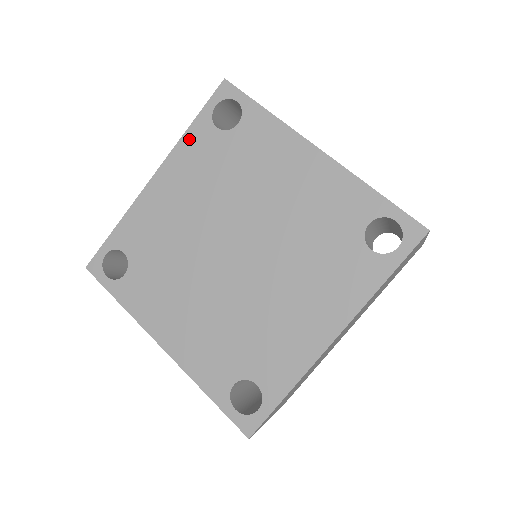
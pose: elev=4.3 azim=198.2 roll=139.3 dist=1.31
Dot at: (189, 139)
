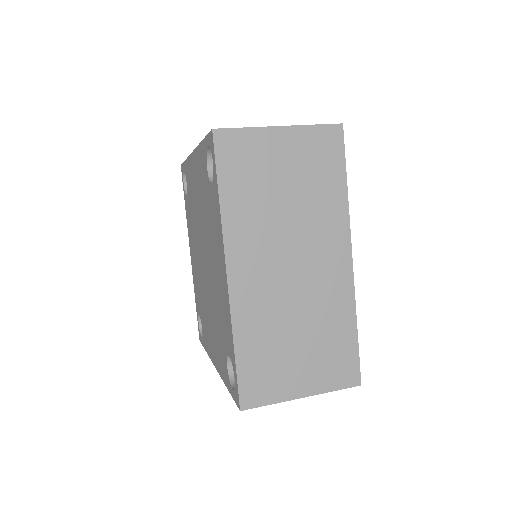
Dot at: (187, 216)
